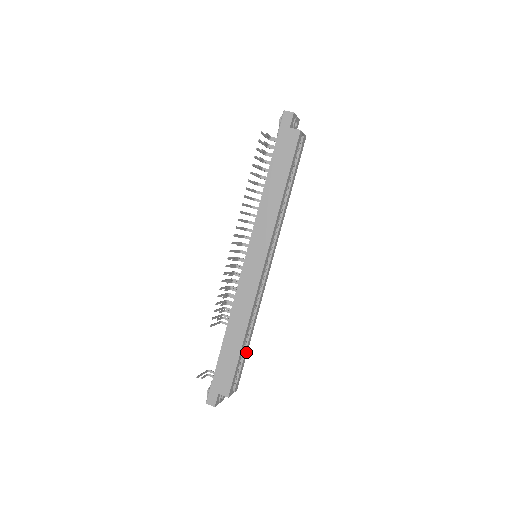
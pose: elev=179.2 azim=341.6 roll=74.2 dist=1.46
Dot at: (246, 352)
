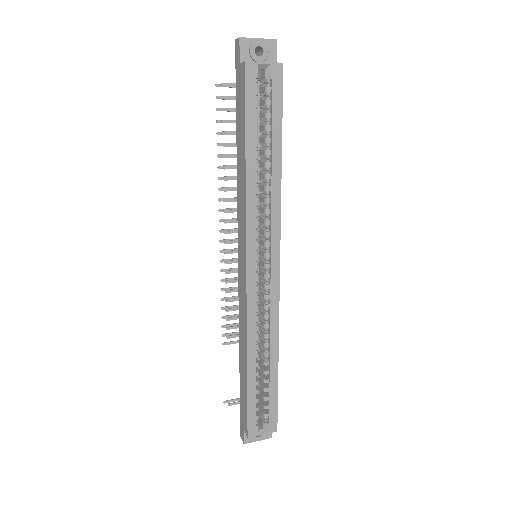
Dot at: (274, 384)
